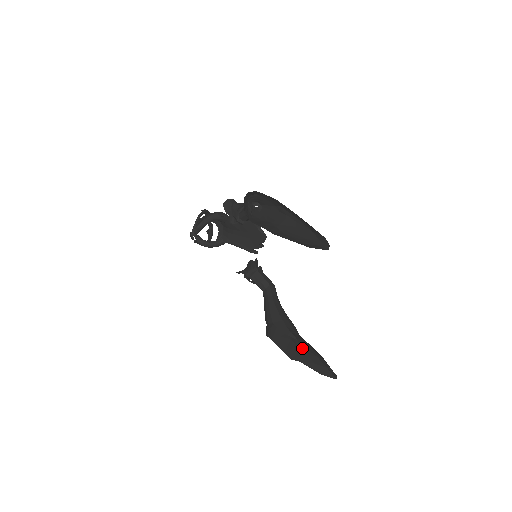
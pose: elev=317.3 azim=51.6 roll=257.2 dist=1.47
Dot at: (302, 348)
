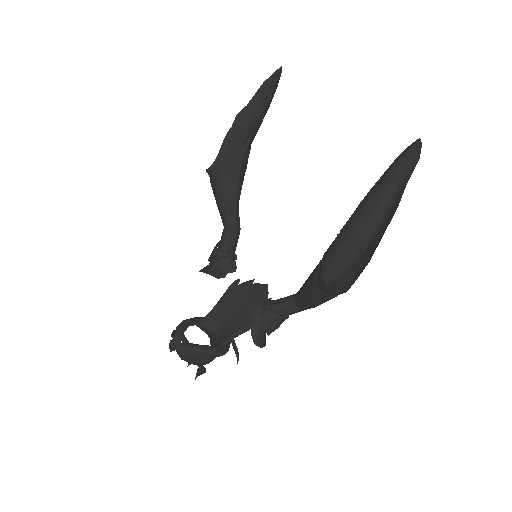
Dot at: (366, 203)
